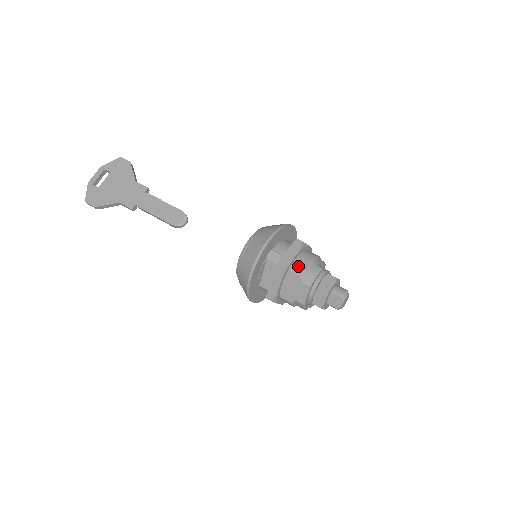
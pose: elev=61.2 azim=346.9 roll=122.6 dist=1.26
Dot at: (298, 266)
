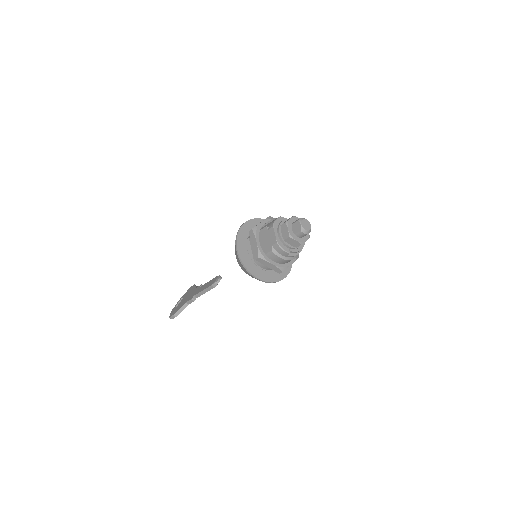
Dot at: (266, 225)
